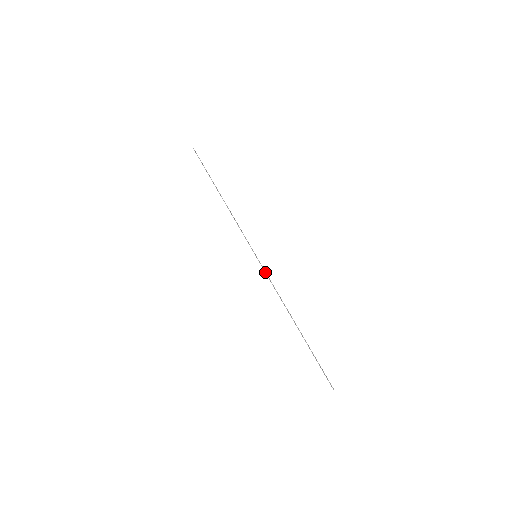
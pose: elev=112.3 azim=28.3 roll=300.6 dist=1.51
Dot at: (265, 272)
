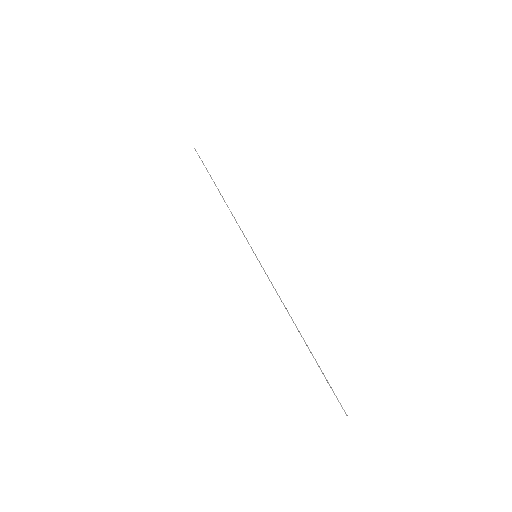
Dot at: occluded
